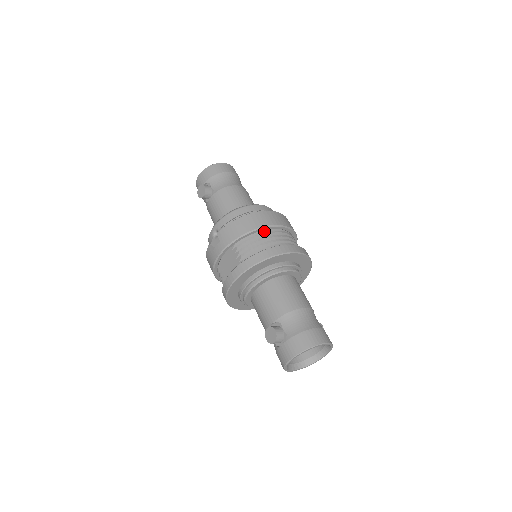
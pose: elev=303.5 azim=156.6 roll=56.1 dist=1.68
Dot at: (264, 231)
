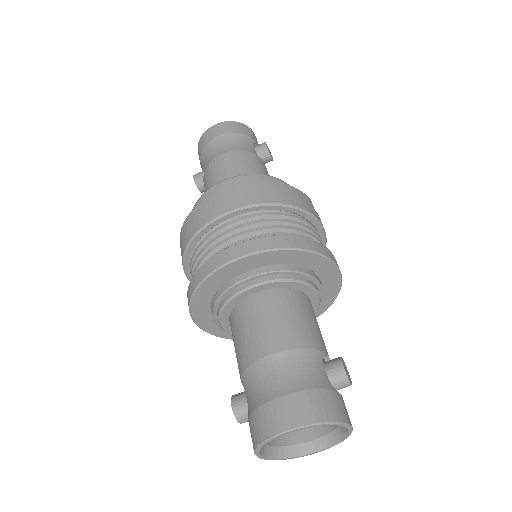
Dot at: (207, 234)
